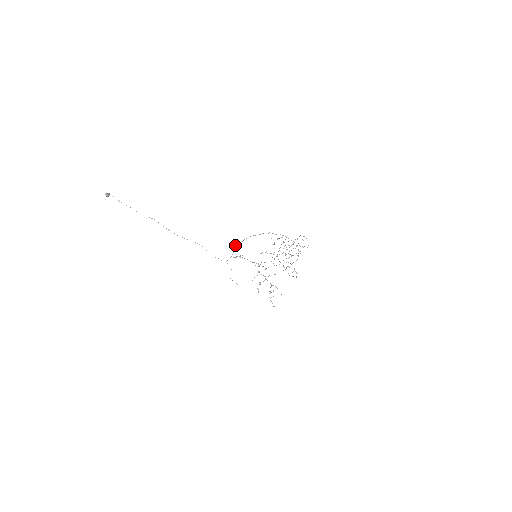
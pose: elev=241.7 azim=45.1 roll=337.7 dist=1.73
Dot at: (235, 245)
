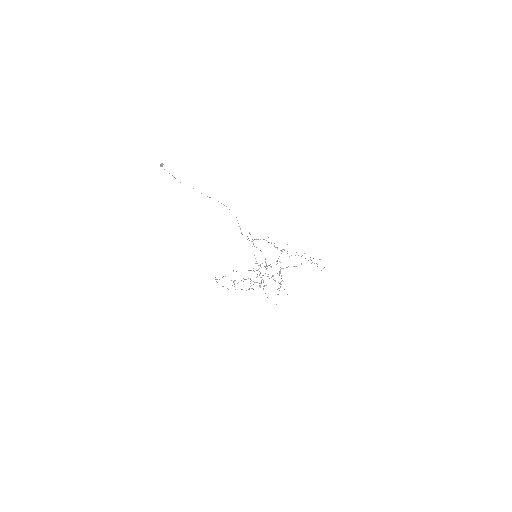
Dot at: occluded
